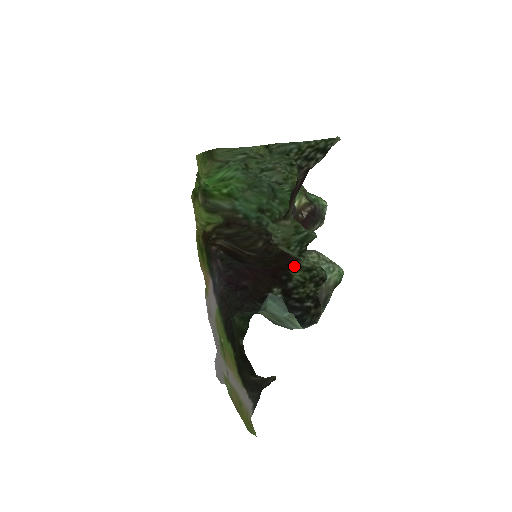
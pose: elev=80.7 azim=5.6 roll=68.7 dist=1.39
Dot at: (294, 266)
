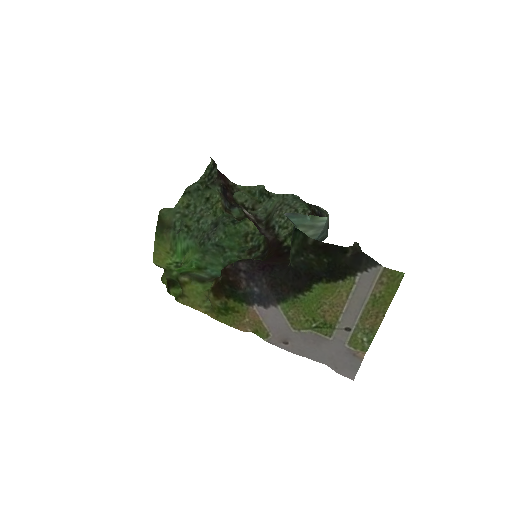
Dot at: (281, 241)
